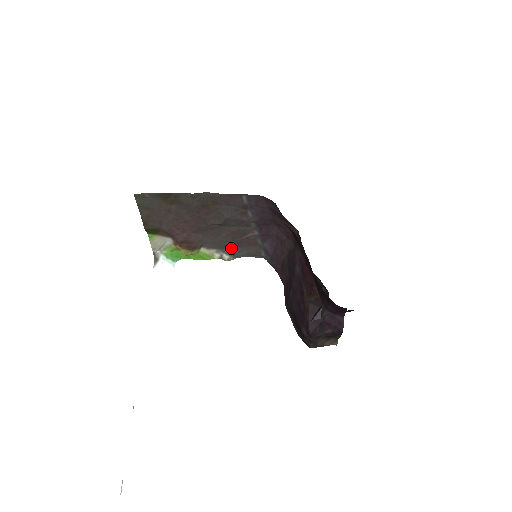
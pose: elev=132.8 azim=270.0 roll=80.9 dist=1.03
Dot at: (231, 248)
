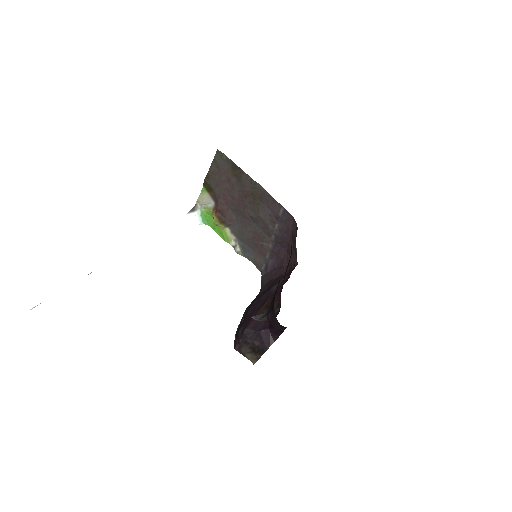
Dot at: (246, 245)
